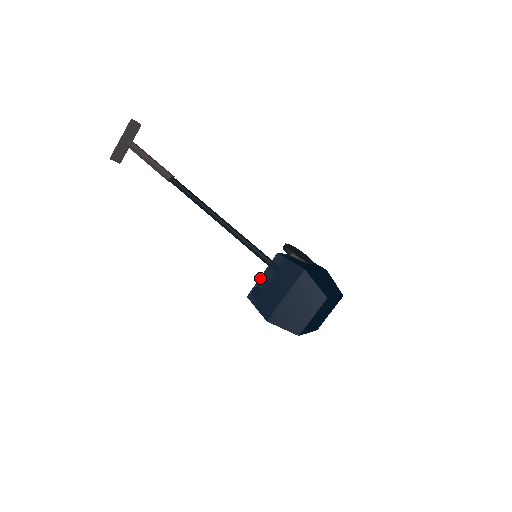
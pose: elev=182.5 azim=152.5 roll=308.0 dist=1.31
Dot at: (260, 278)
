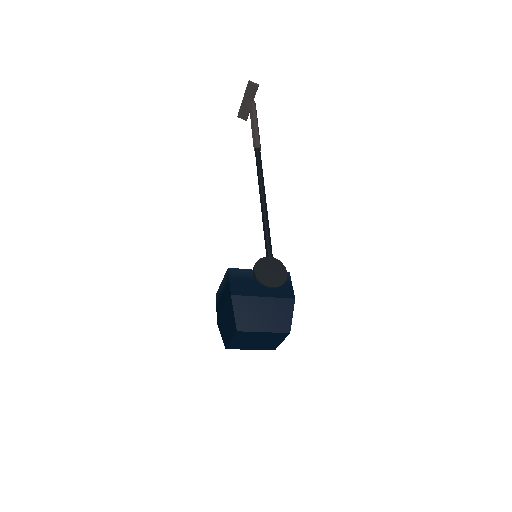
Dot at: (221, 283)
